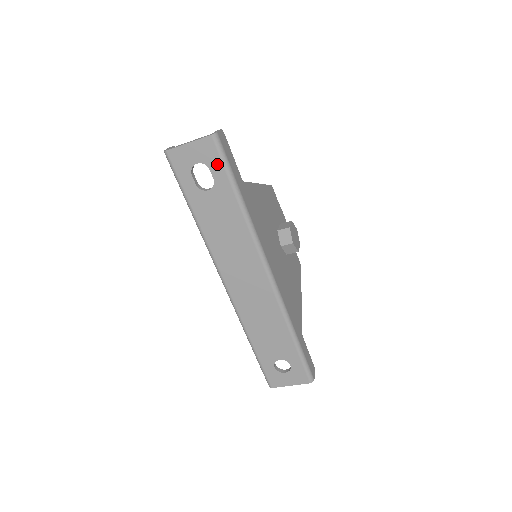
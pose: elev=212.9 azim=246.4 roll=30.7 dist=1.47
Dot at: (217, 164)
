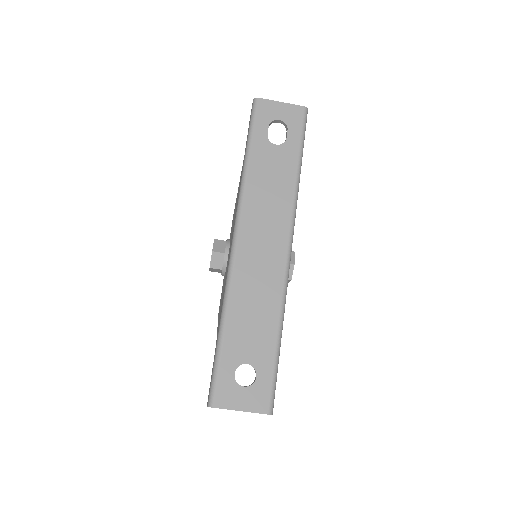
Dot at: (297, 129)
